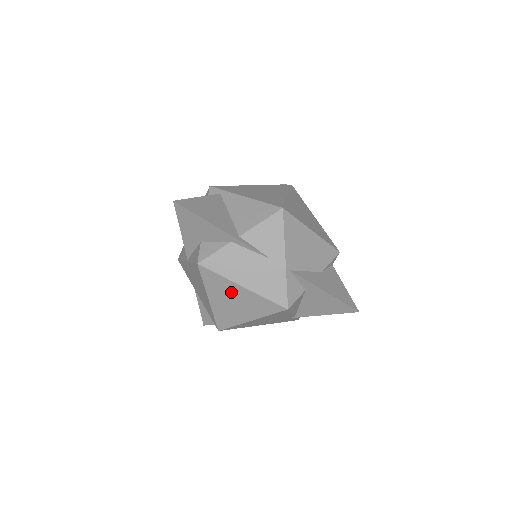
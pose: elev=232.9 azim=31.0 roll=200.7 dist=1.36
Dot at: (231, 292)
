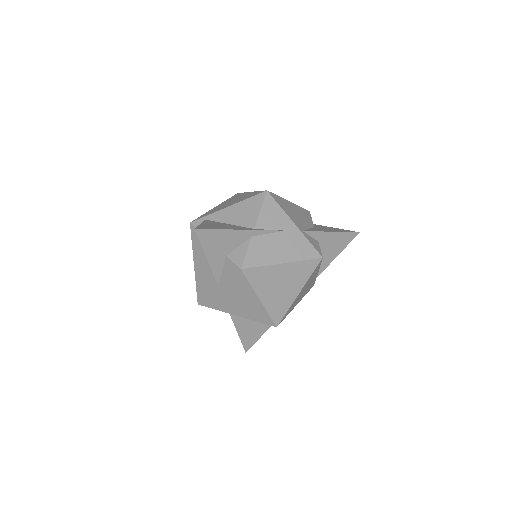
Dot at: (276, 276)
